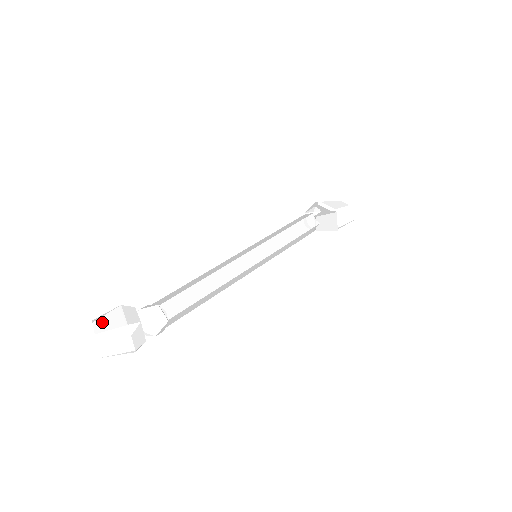
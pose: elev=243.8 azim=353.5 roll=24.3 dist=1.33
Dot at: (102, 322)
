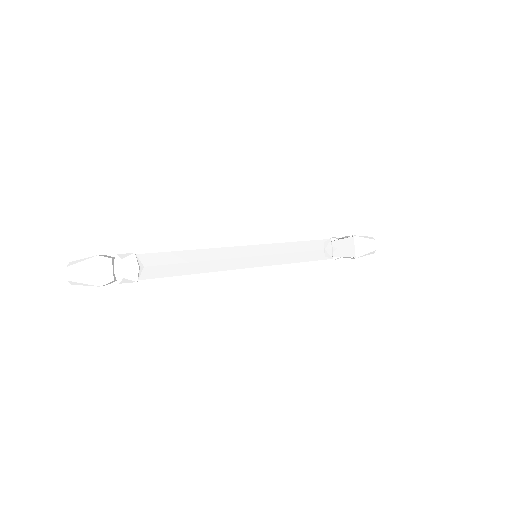
Dot at: occluded
